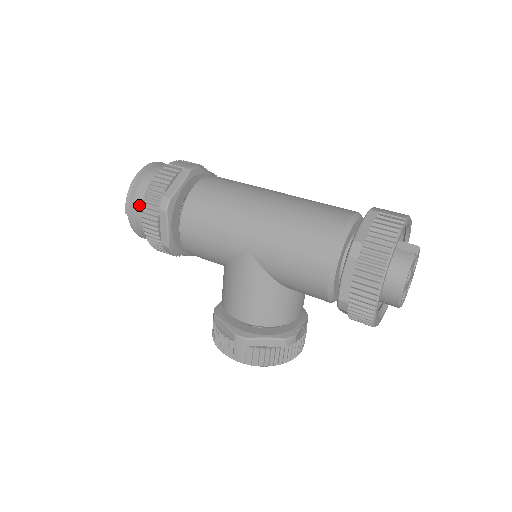
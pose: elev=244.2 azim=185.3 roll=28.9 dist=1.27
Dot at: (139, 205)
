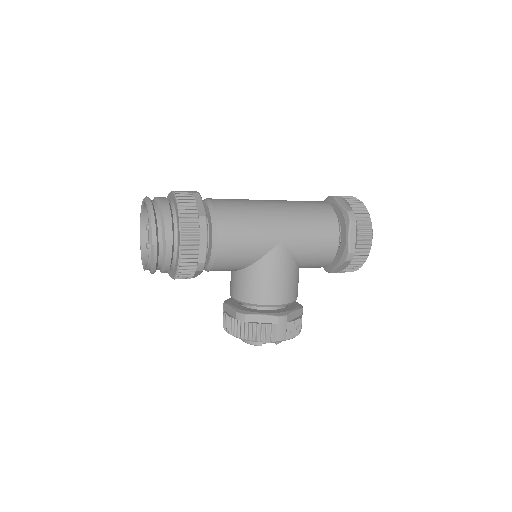
Dot at: (169, 231)
